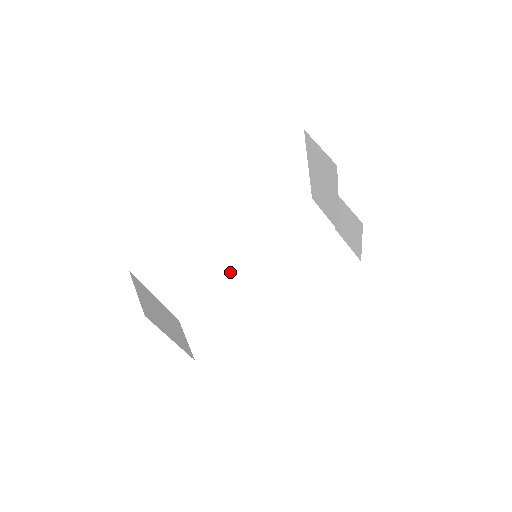
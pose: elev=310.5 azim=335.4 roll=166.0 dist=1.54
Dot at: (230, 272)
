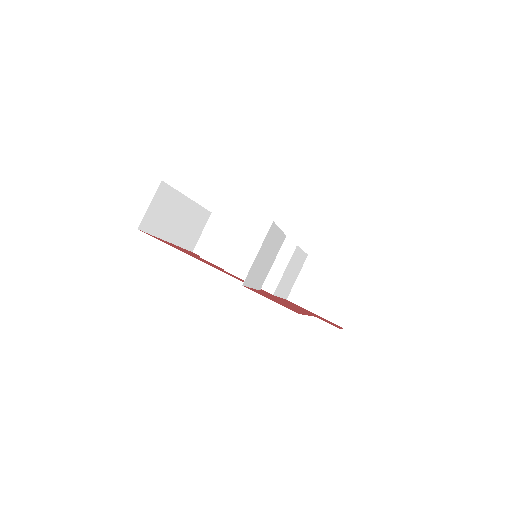
Dot at: (240, 240)
